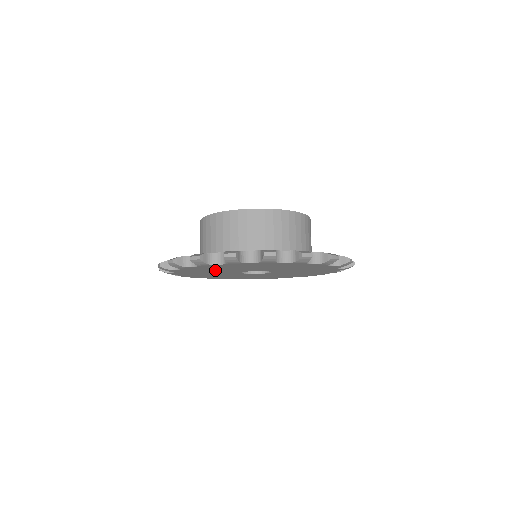
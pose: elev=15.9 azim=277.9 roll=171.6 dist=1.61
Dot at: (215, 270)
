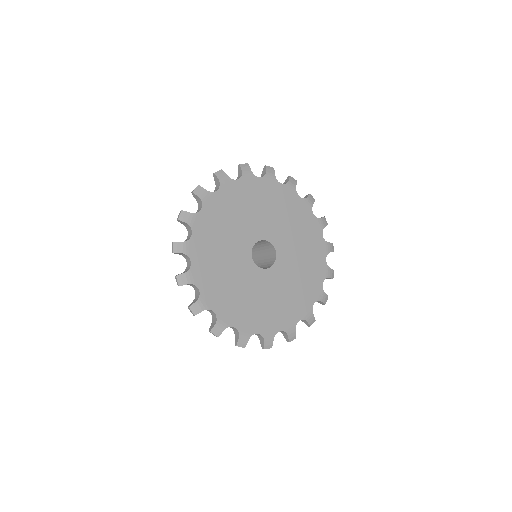
Dot at: (252, 209)
